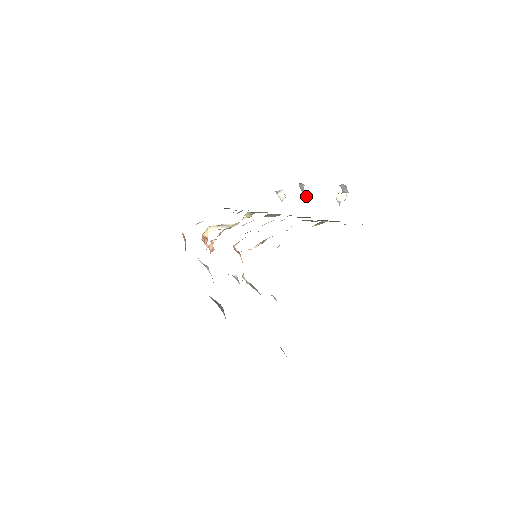
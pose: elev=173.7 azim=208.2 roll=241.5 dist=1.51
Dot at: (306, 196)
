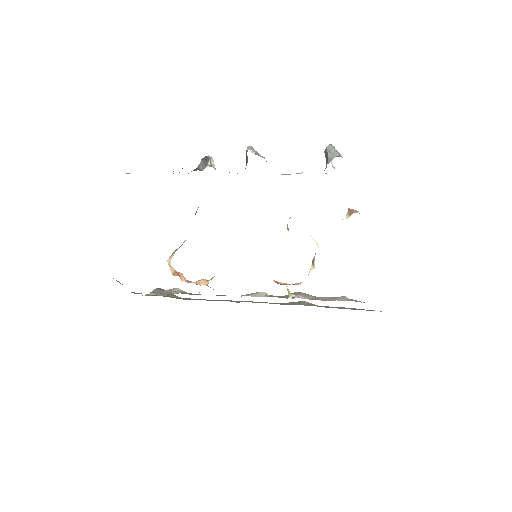
Dot at: occluded
